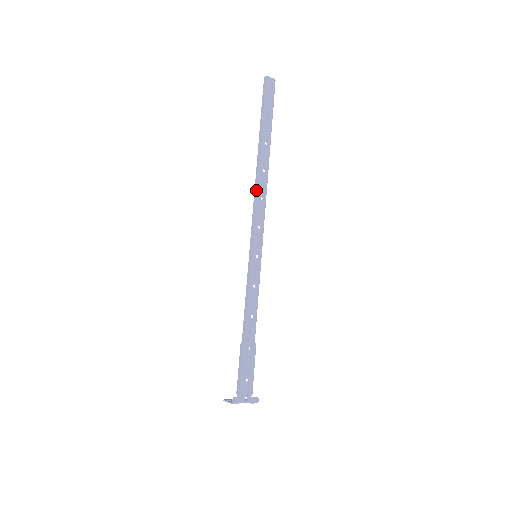
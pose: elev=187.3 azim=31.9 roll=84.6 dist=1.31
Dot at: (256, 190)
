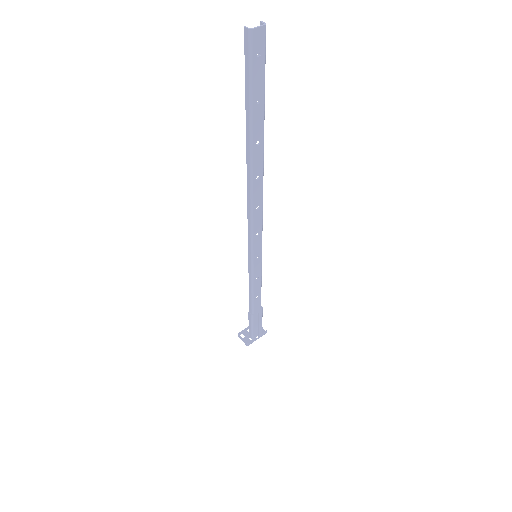
Dot at: (250, 203)
